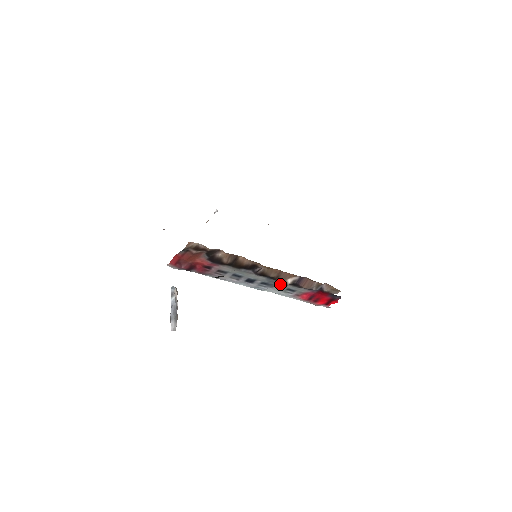
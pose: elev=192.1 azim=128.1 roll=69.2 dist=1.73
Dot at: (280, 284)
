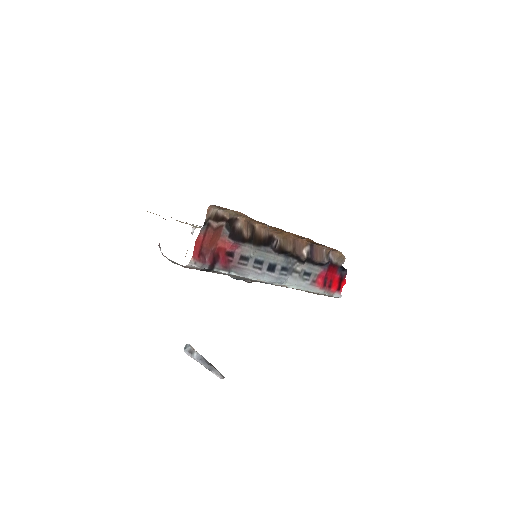
Dot at: (297, 266)
